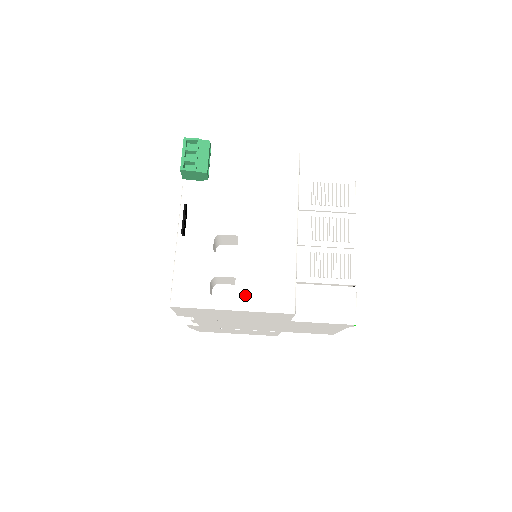
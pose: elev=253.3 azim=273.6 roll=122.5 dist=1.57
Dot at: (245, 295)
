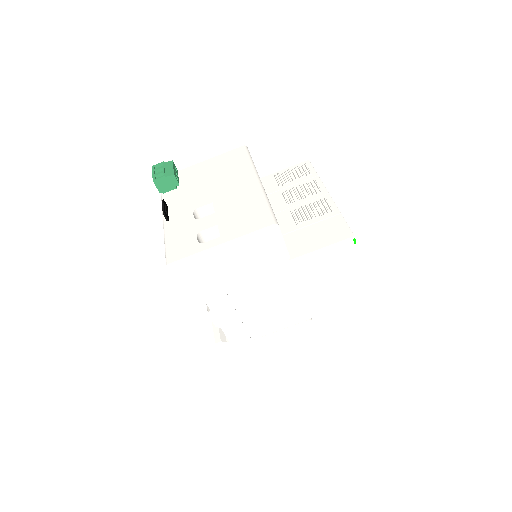
Dot at: (229, 231)
